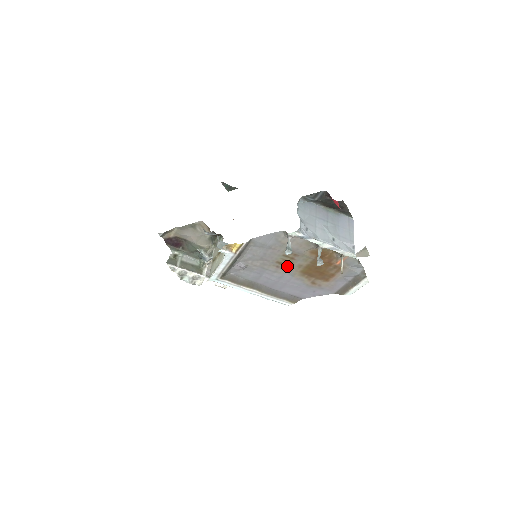
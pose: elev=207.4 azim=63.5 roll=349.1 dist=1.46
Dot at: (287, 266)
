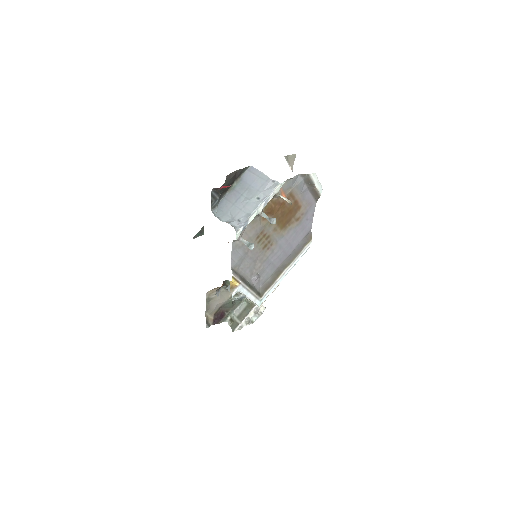
Dot at: (271, 241)
